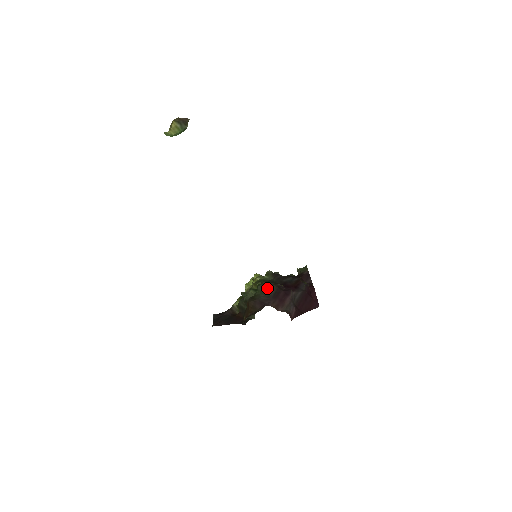
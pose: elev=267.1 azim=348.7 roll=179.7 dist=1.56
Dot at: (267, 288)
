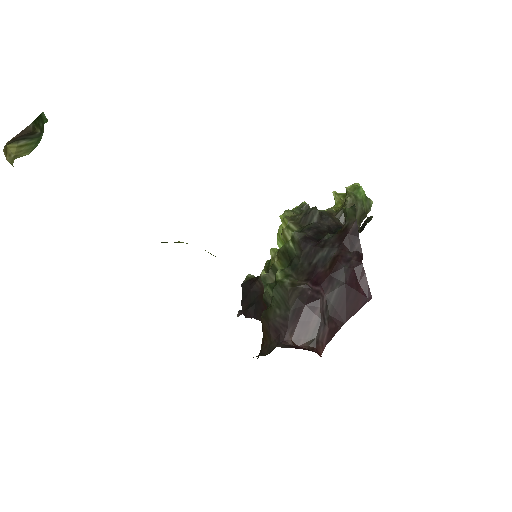
Dot at: (284, 298)
